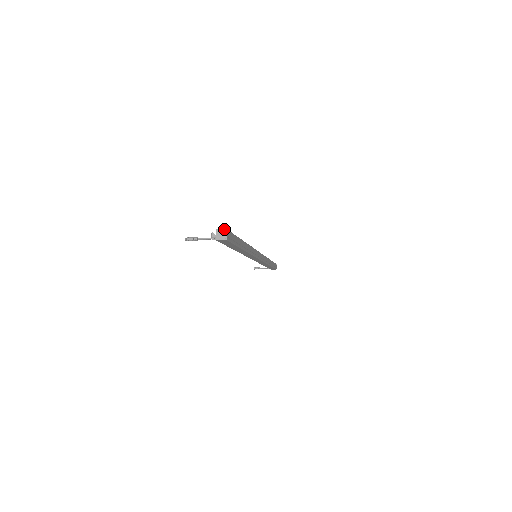
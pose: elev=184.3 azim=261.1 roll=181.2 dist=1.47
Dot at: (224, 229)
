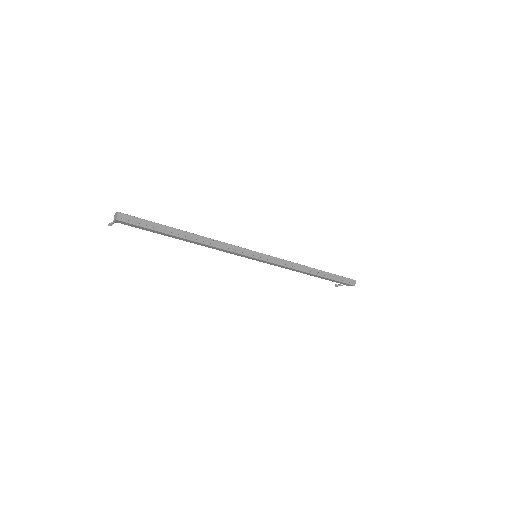
Dot at: (117, 212)
